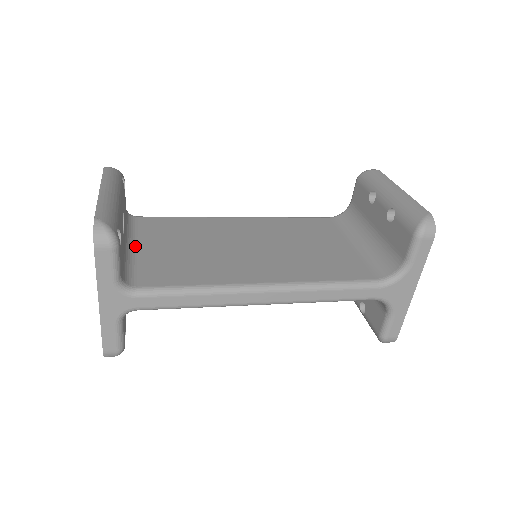
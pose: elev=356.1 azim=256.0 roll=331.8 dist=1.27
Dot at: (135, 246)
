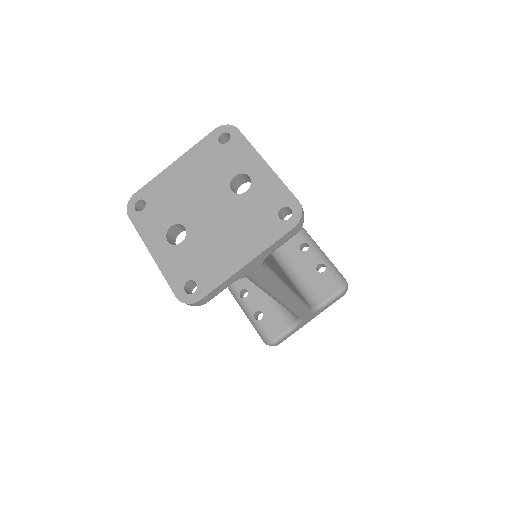
Dot at: occluded
